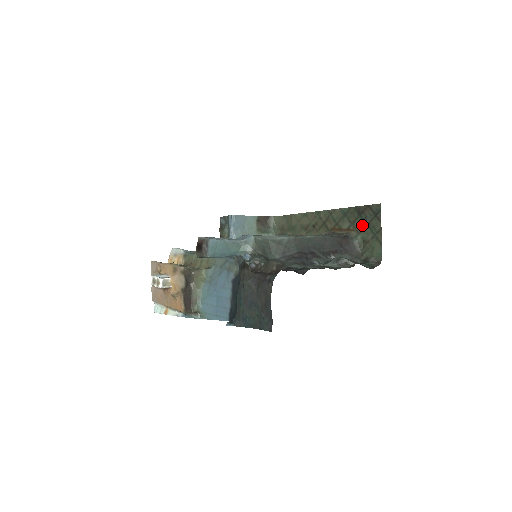
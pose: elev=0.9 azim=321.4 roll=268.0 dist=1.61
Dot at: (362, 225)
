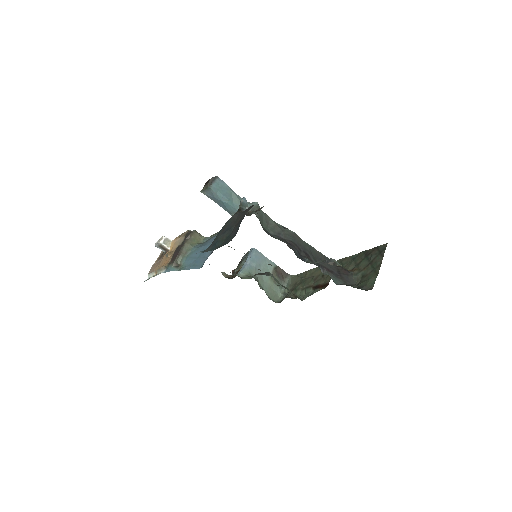
Dot at: (366, 264)
